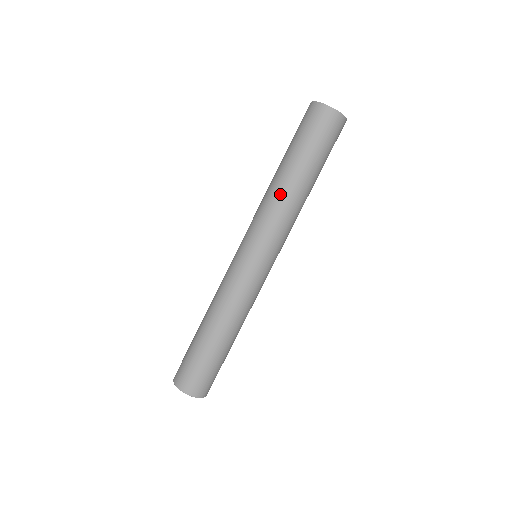
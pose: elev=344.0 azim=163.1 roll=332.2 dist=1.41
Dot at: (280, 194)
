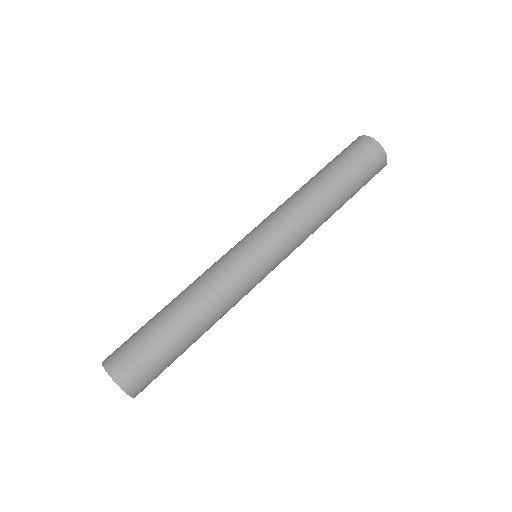
Dot at: (304, 196)
